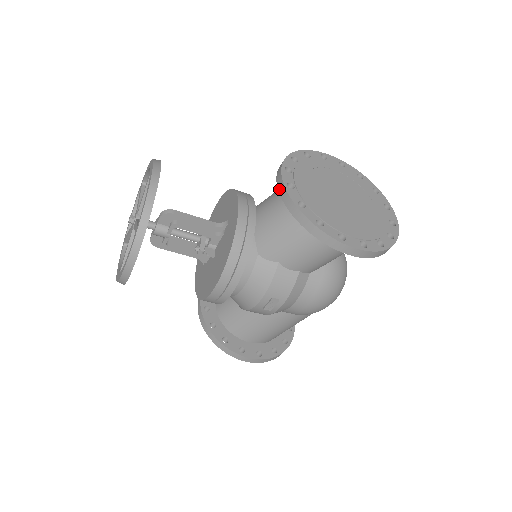
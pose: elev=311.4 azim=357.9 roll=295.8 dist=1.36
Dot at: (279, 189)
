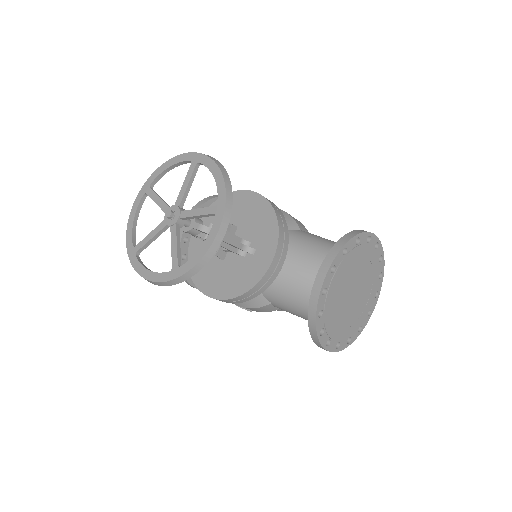
Dot at: (314, 287)
